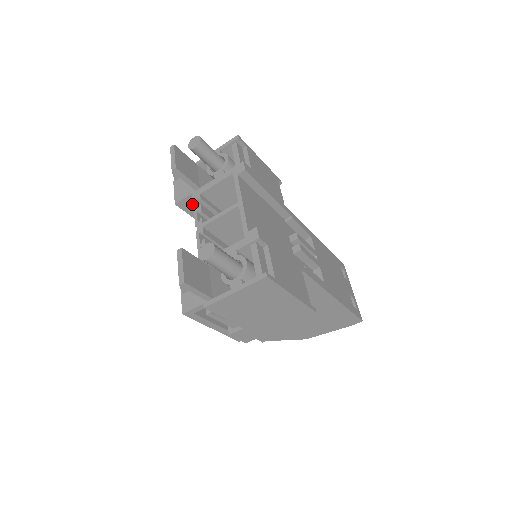
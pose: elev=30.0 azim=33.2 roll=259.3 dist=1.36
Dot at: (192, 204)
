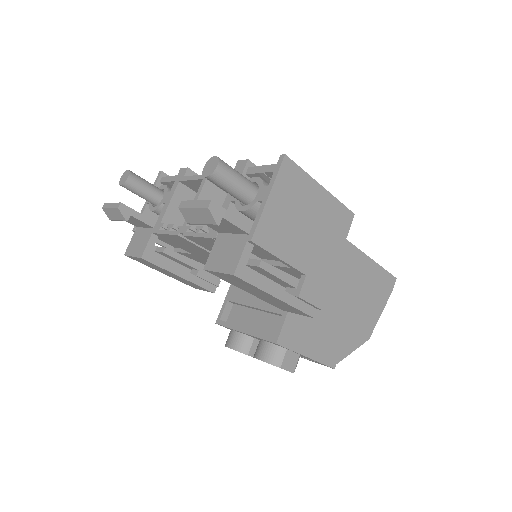
Dot at: occluded
